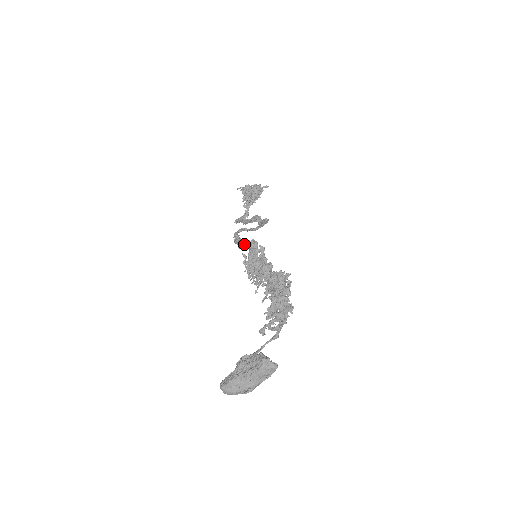
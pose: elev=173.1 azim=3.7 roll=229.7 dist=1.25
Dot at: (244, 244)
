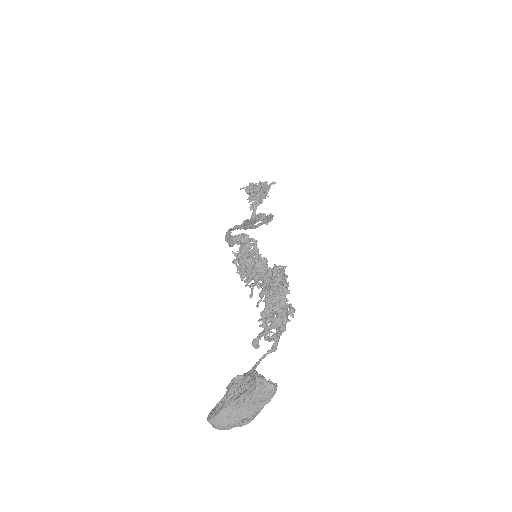
Dot at: (233, 240)
